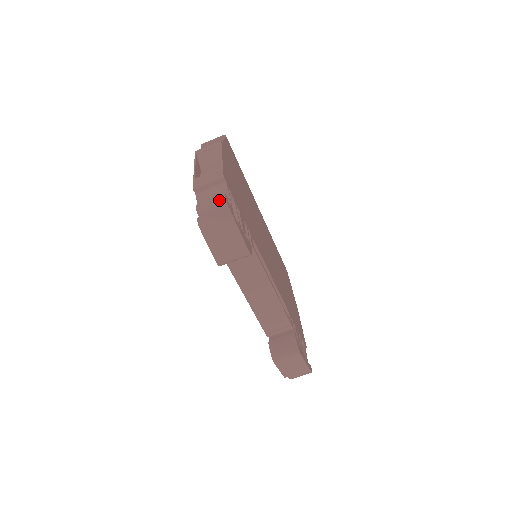
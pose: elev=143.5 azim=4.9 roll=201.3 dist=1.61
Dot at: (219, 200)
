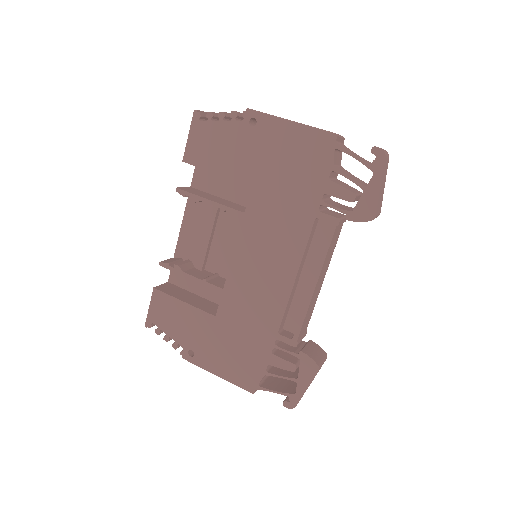
Dot at: occluded
